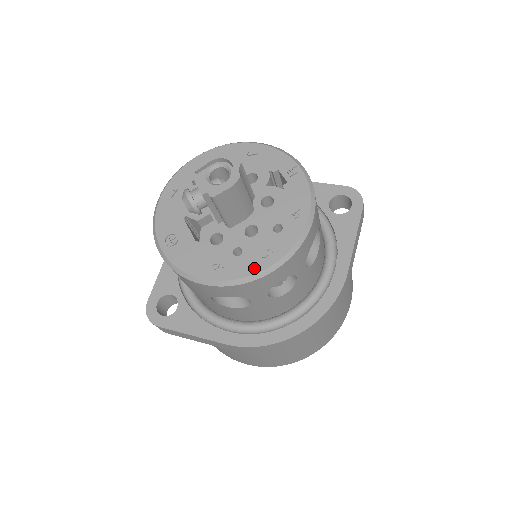
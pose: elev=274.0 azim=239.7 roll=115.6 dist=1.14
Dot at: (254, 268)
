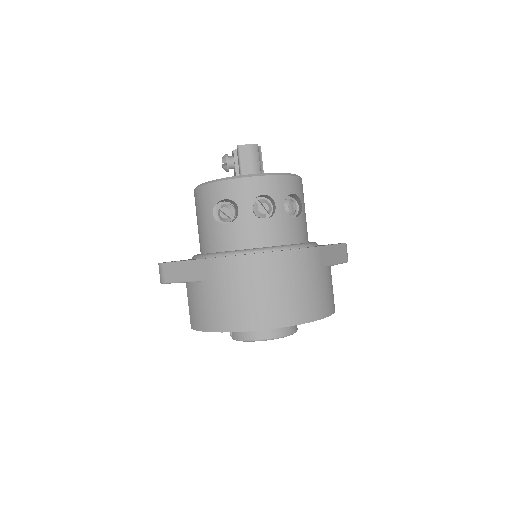
Dot at: (248, 175)
